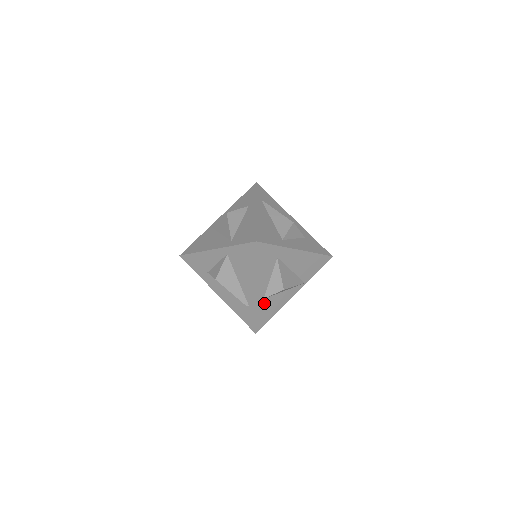
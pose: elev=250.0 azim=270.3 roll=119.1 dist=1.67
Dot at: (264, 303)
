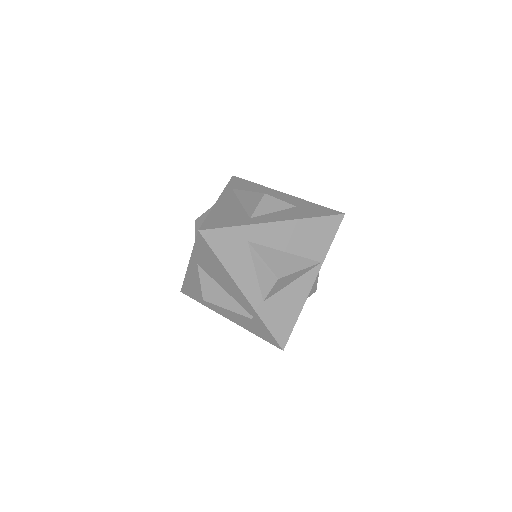
Dot at: (269, 307)
